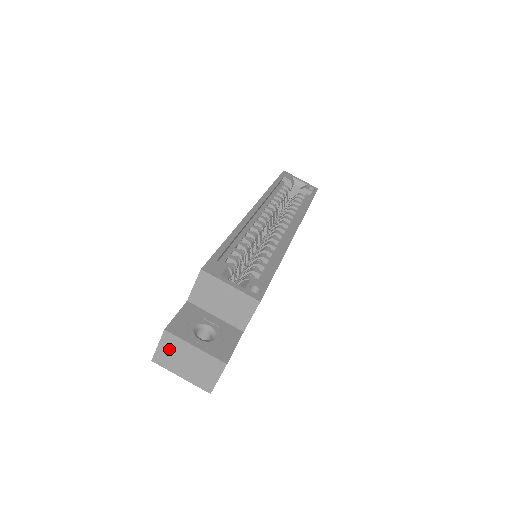
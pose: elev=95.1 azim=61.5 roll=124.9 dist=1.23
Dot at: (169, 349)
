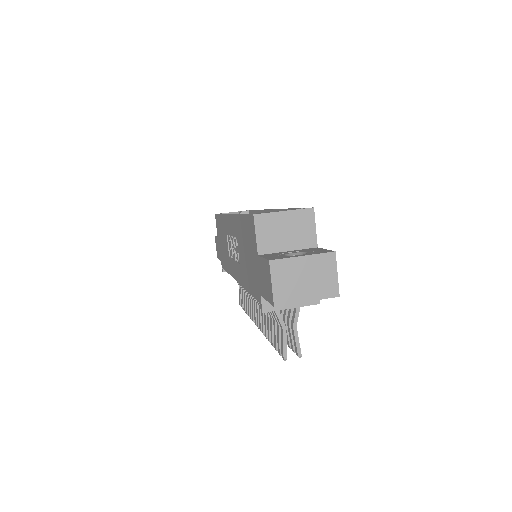
Dot at: (283, 279)
